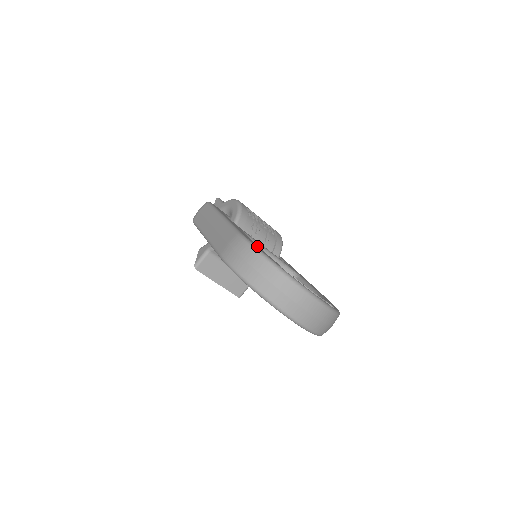
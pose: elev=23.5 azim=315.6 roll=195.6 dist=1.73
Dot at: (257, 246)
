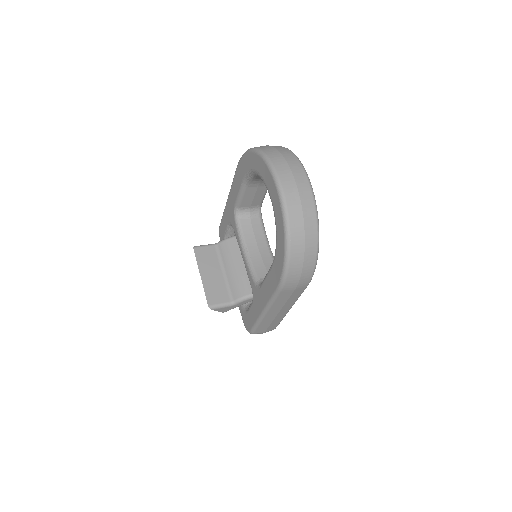
Dot at: occluded
